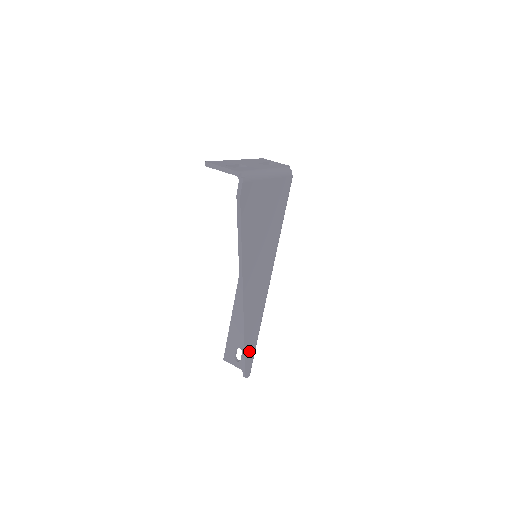
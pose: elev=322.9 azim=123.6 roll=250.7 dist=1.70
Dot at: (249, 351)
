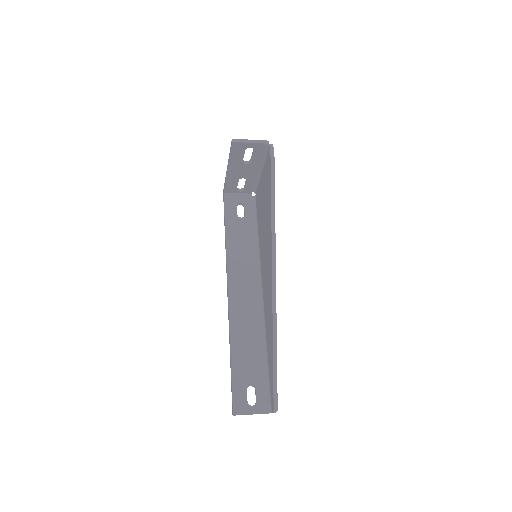
Dot at: occluded
